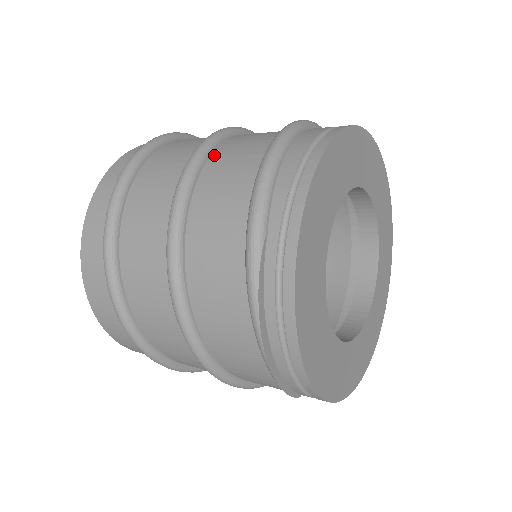
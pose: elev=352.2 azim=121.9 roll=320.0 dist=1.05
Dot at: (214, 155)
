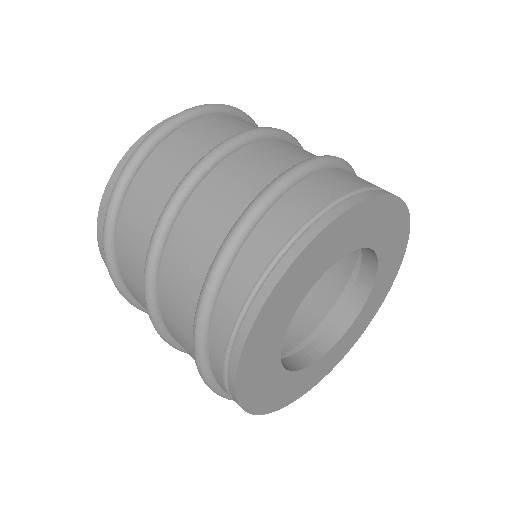
Dot at: (165, 324)
